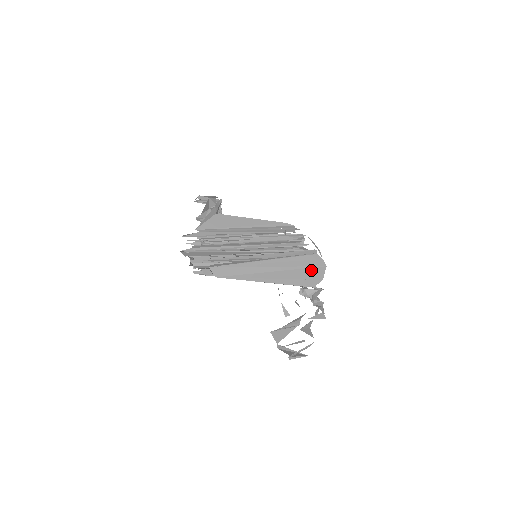
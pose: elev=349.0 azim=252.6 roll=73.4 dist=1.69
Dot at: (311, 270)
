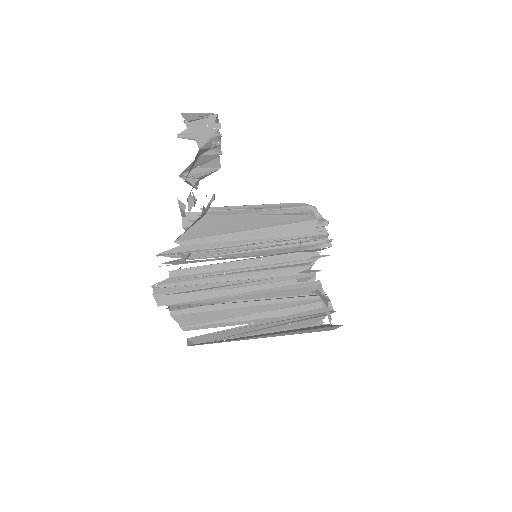
Dot at: (316, 316)
